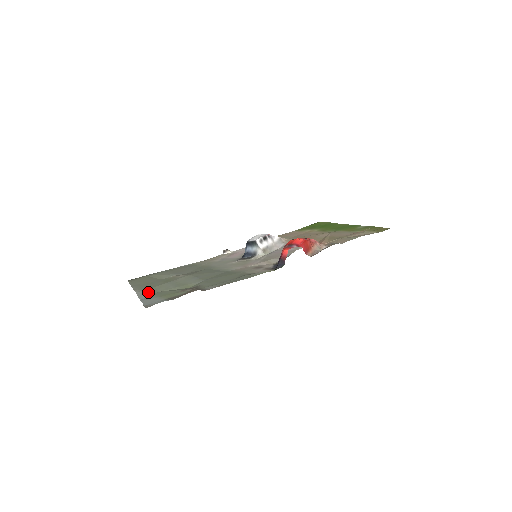
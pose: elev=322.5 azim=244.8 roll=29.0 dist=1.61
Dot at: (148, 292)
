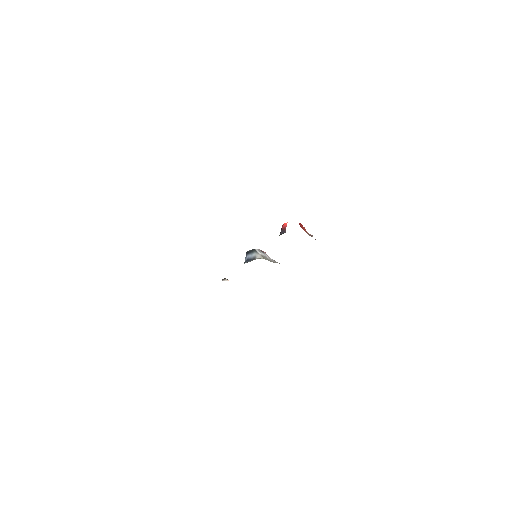
Dot at: occluded
